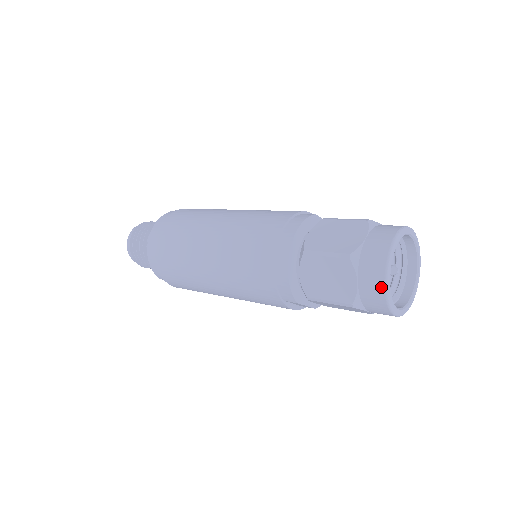
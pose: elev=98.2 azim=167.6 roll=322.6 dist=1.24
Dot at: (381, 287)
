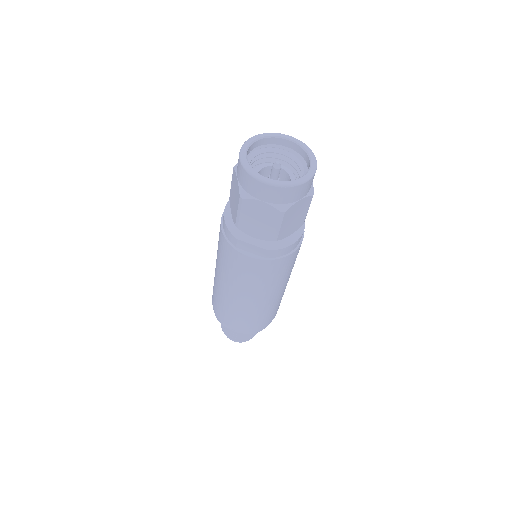
Dot at: (239, 163)
